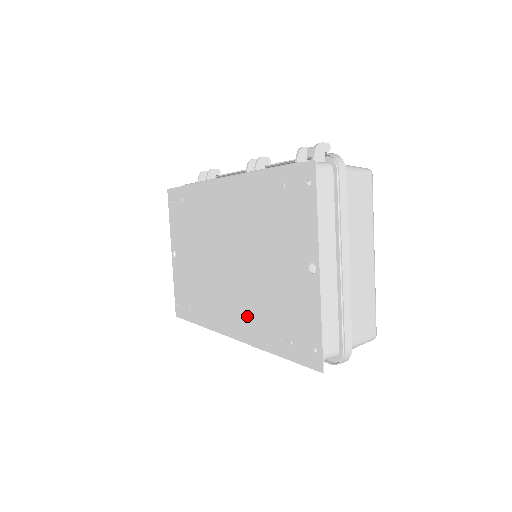
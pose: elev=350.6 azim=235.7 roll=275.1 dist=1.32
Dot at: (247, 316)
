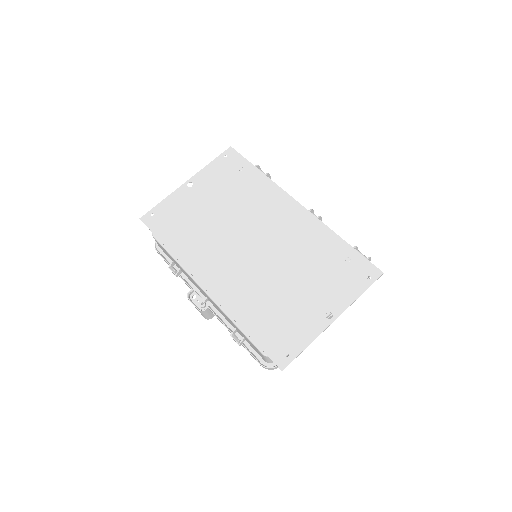
Dot at: (239, 290)
